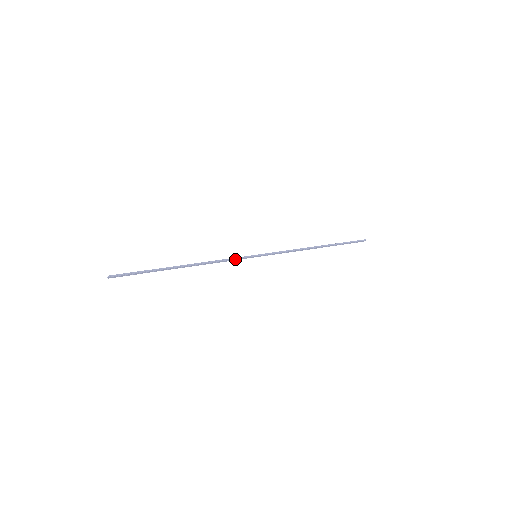
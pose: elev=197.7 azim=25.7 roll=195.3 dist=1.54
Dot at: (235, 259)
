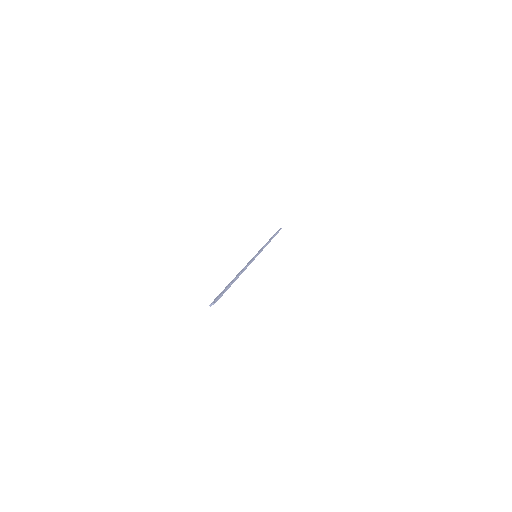
Dot at: occluded
